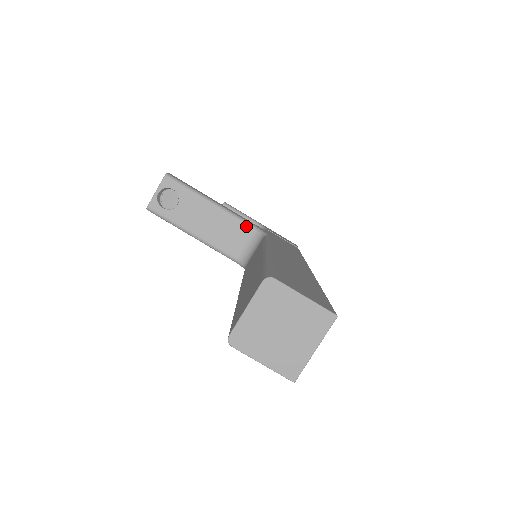
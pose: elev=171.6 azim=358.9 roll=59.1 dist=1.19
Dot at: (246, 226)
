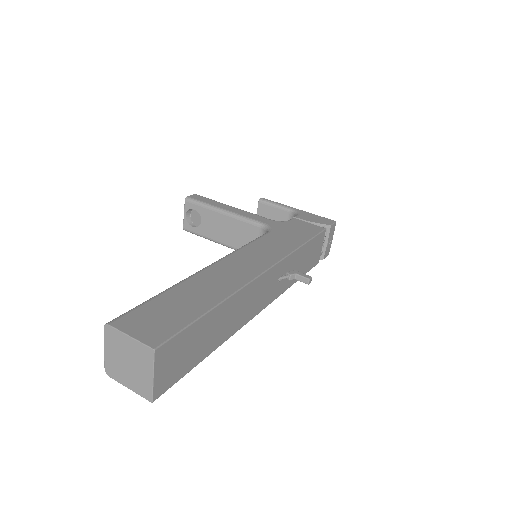
Dot at: (255, 226)
